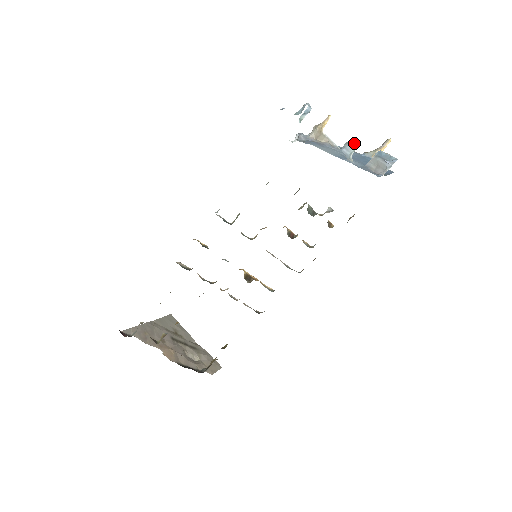
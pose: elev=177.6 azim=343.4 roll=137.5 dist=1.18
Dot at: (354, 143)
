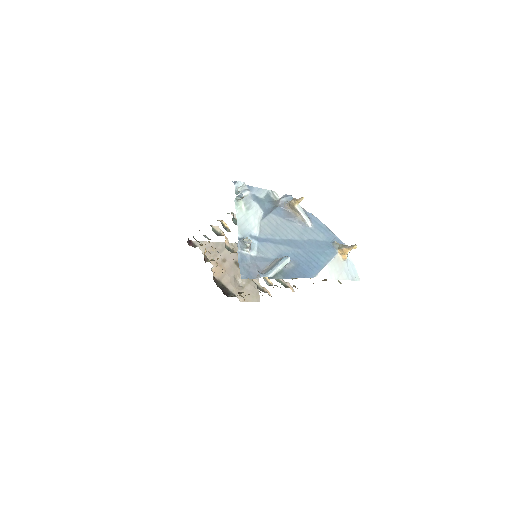
Dot at: (248, 242)
